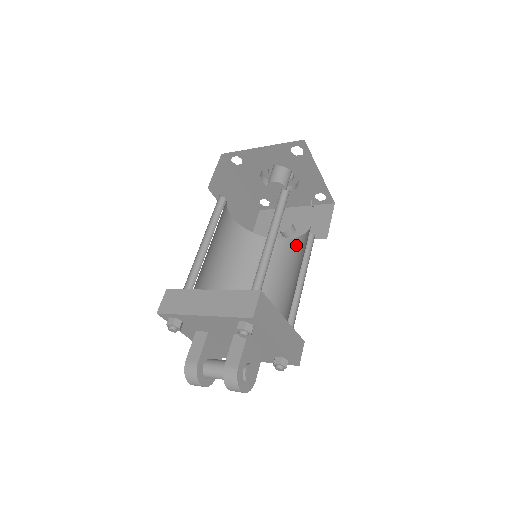
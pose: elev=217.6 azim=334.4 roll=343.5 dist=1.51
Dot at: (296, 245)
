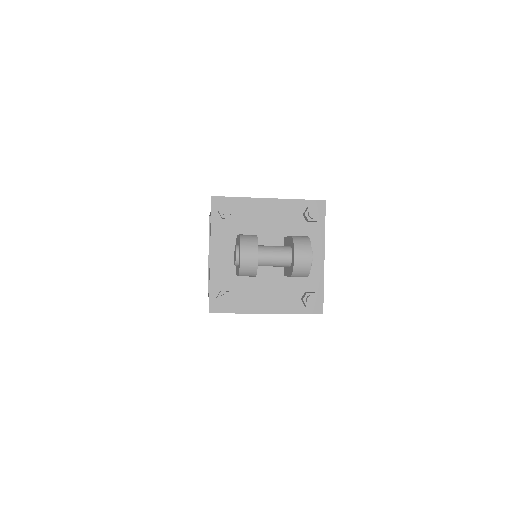
Dot at: occluded
